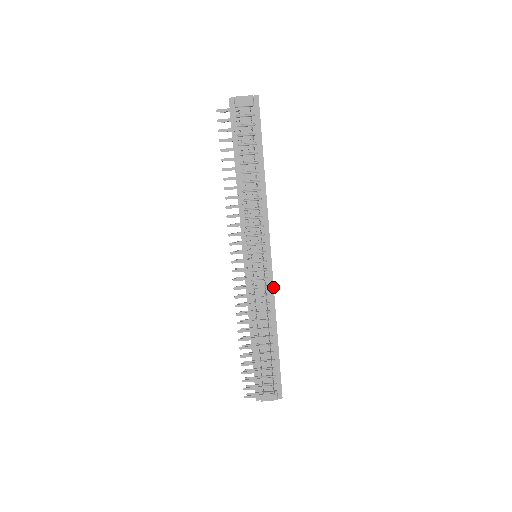
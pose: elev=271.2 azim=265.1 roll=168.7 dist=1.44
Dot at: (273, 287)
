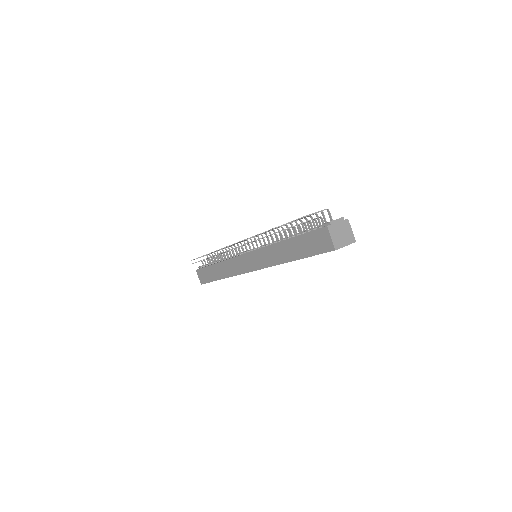
Dot at: occluded
